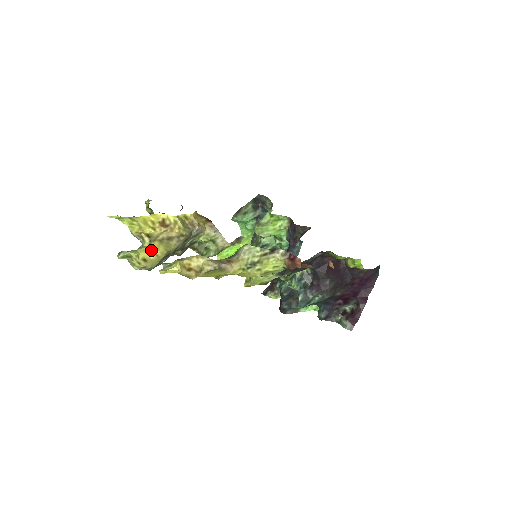
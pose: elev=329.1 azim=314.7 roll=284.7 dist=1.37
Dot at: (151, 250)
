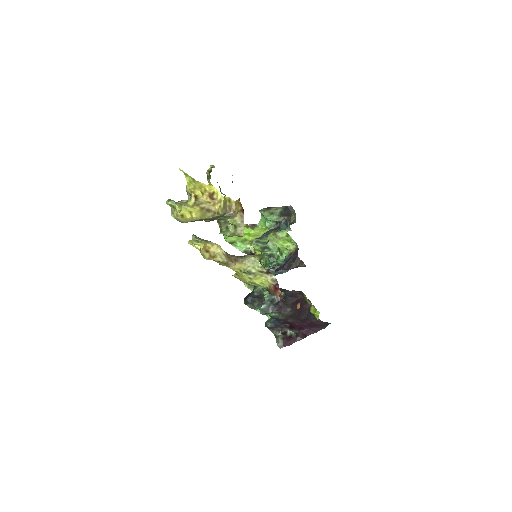
Dot at: (191, 212)
